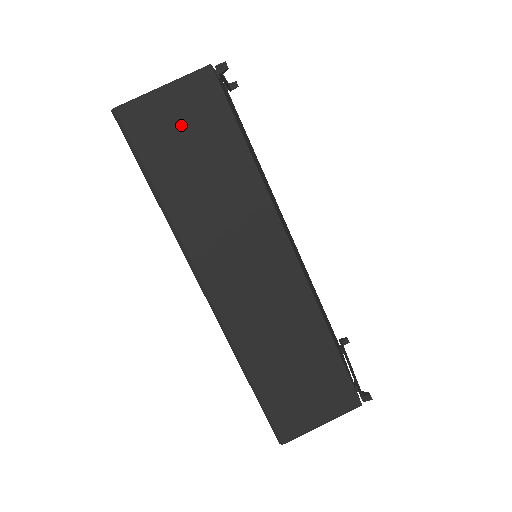
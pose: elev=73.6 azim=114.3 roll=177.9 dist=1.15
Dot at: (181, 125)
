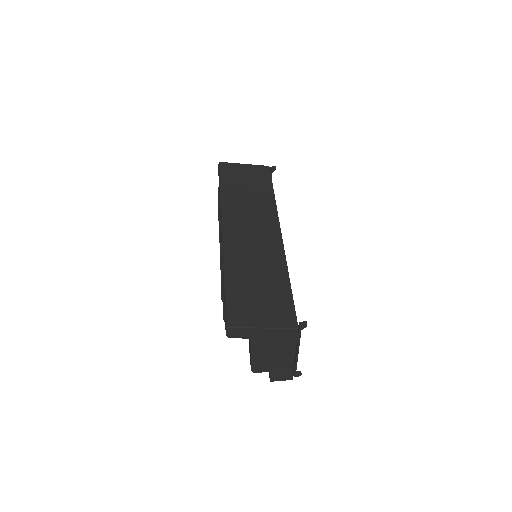
Dot at: (246, 175)
